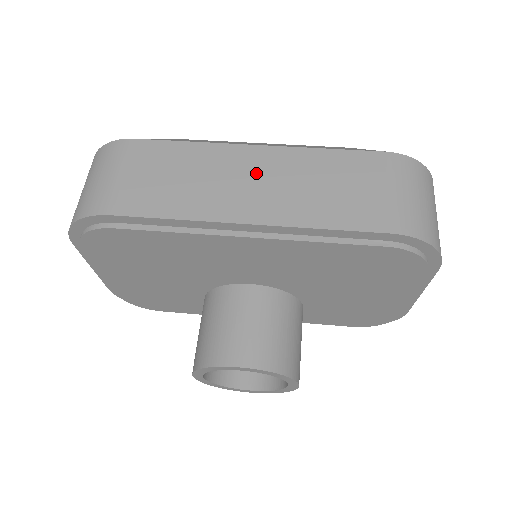
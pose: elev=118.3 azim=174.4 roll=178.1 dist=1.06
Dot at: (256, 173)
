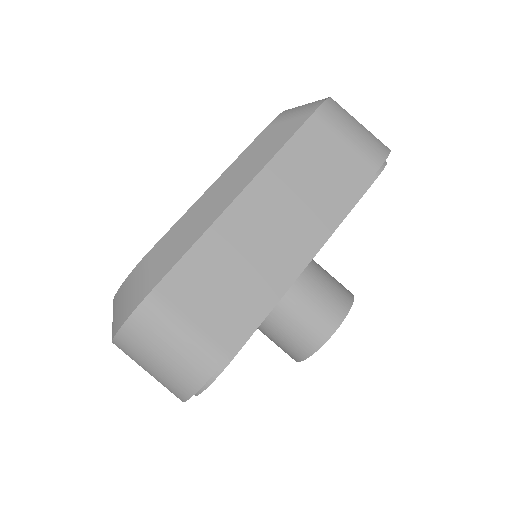
Dot at: (268, 216)
